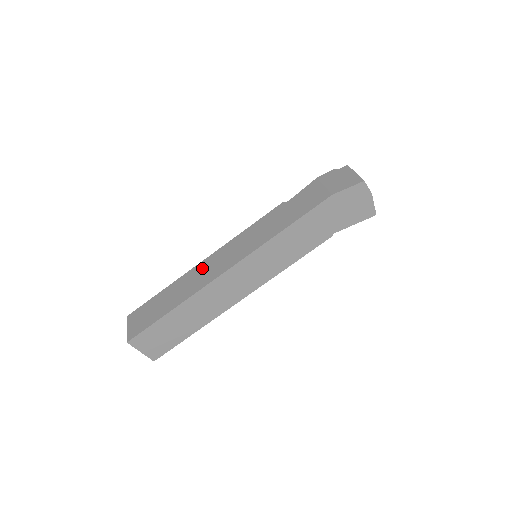
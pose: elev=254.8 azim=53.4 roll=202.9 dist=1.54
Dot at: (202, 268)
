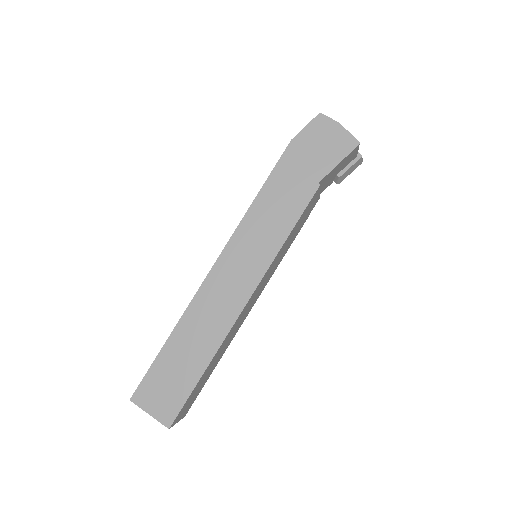
Dot at: occluded
